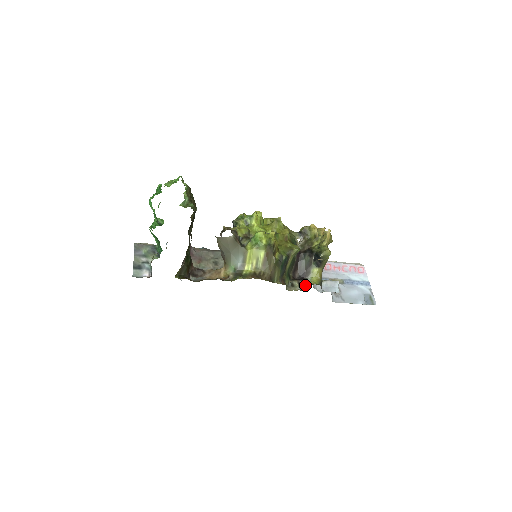
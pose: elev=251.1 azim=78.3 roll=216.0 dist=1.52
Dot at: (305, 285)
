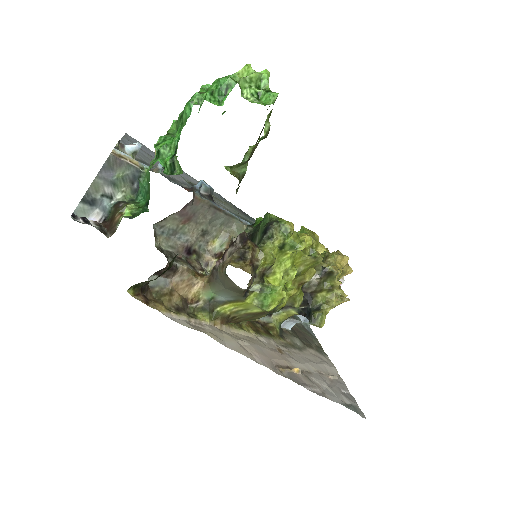
Dot at: (269, 315)
